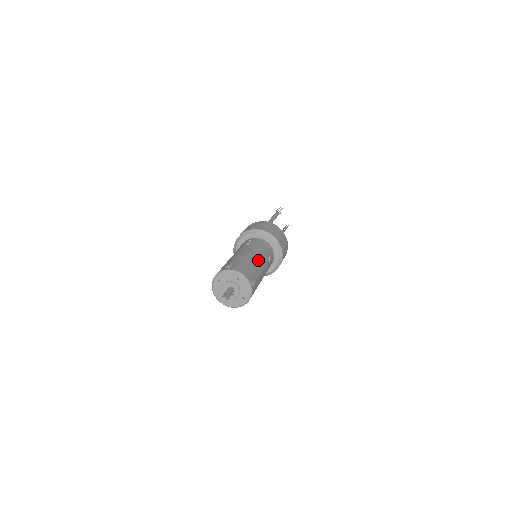
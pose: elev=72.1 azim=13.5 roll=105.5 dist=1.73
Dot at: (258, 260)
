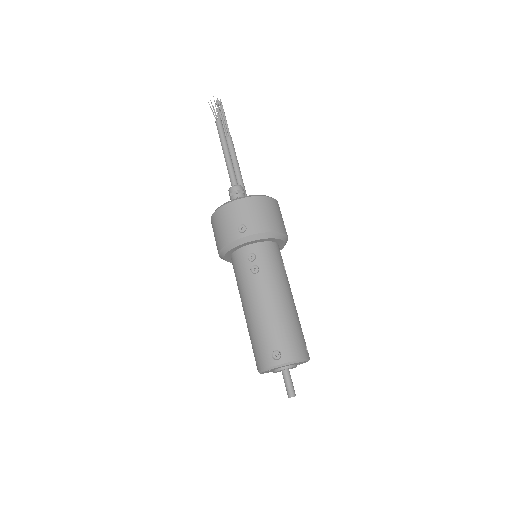
Dot at: (289, 301)
